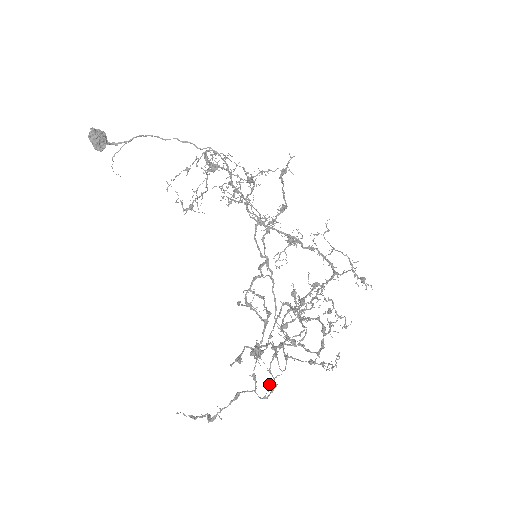
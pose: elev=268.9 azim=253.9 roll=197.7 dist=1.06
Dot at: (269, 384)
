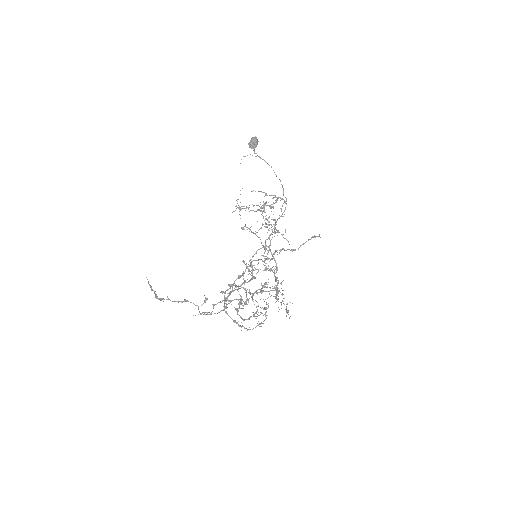
Dot at: (204, 312)
